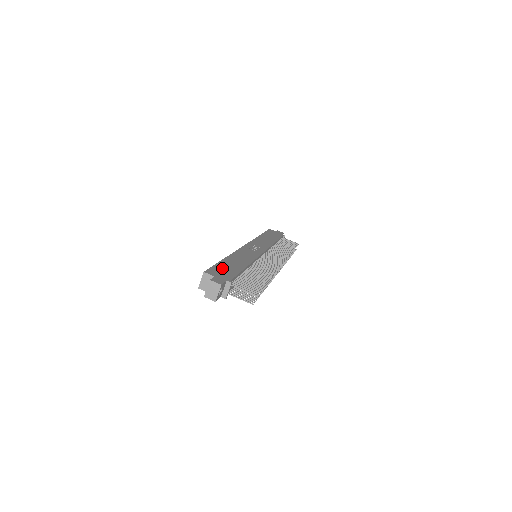
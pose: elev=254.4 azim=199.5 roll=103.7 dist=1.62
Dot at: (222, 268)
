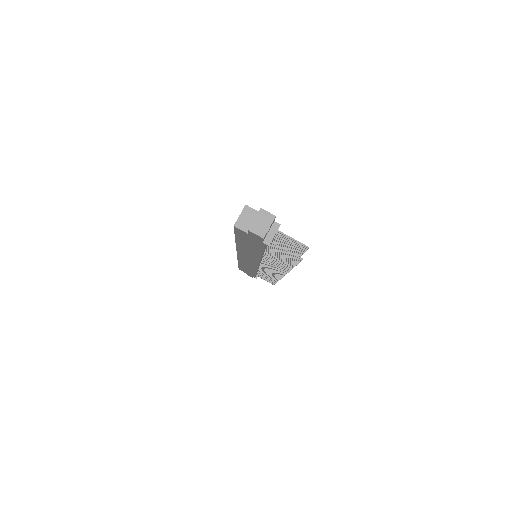
Dot at: occluded
